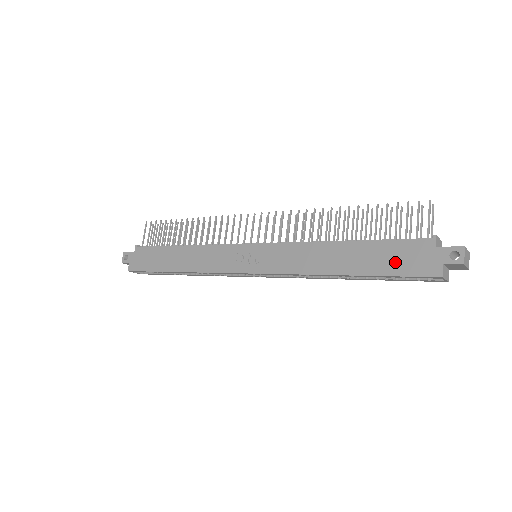
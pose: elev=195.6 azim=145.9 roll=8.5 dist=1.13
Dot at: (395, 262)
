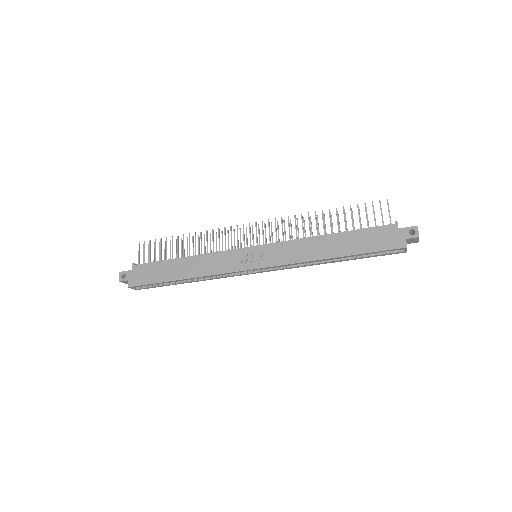
Dot at: (372, 242)
